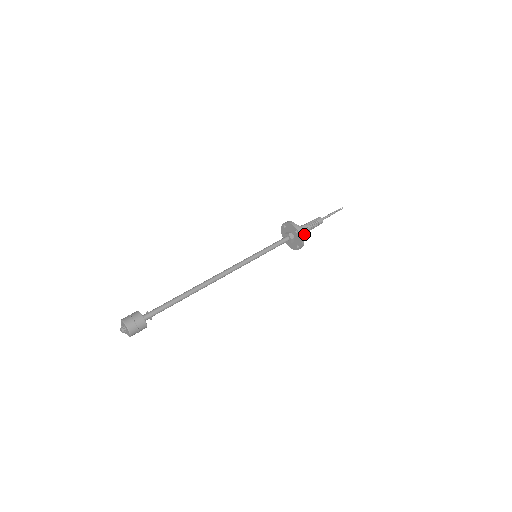
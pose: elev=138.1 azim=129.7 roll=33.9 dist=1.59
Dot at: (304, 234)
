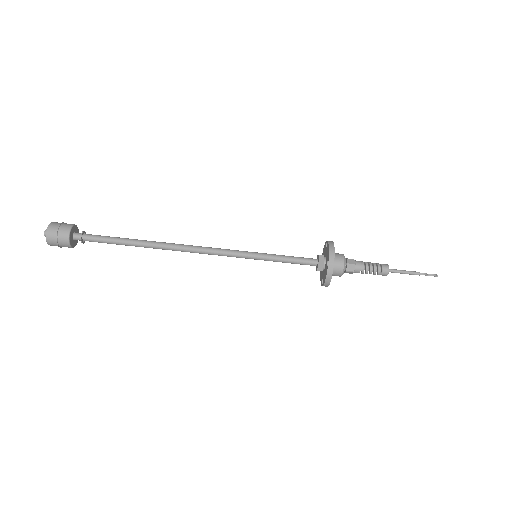
Dot at: occluded
